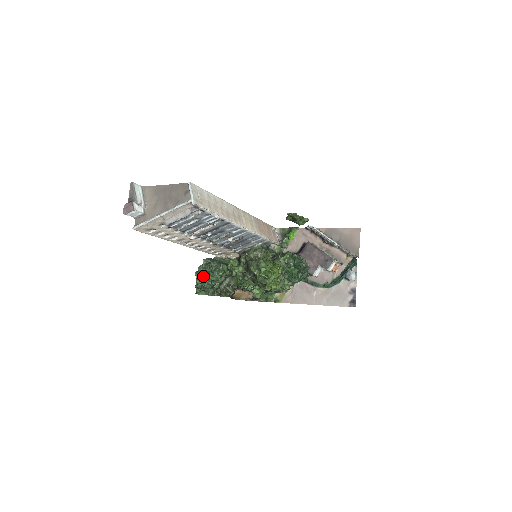
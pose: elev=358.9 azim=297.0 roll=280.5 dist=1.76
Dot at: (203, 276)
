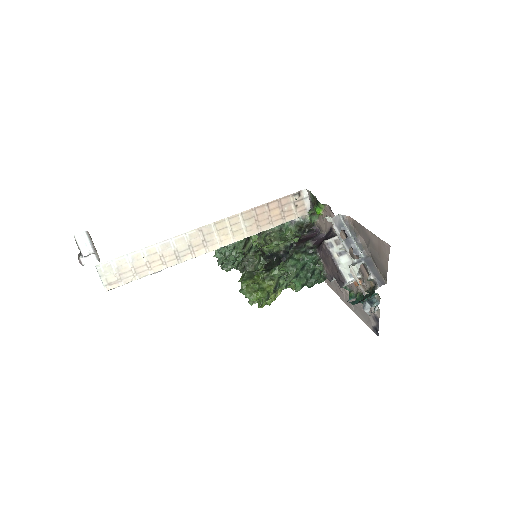
Dot at: (218, 257)
